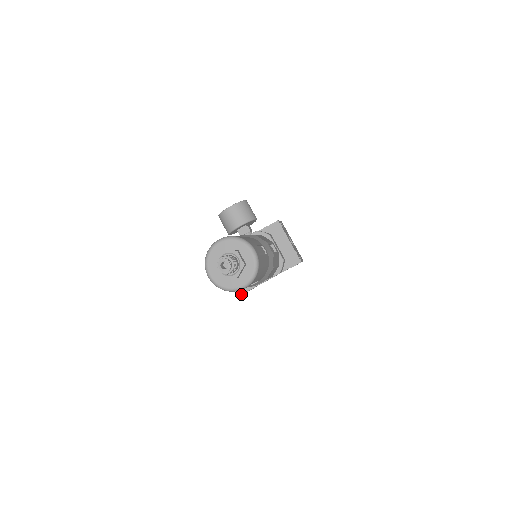
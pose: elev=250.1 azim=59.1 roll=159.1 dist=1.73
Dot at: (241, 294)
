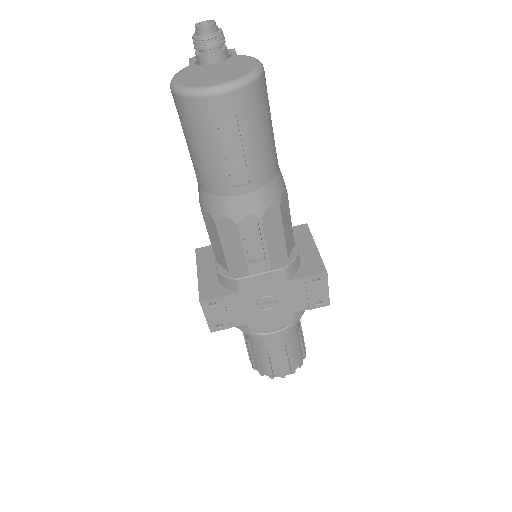
Dot at: (207, 298)
